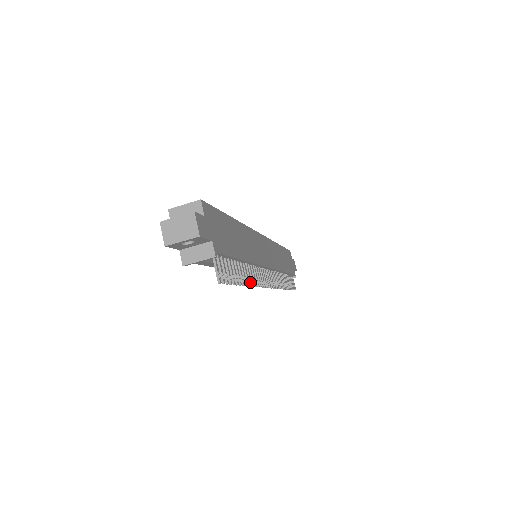
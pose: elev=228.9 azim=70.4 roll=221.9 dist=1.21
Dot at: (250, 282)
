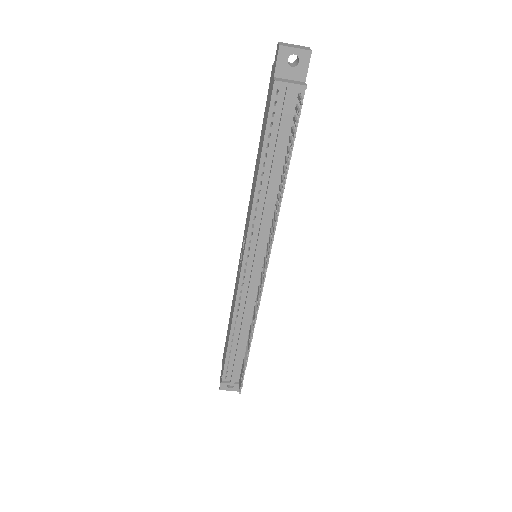
Dot at: (280, 202)
